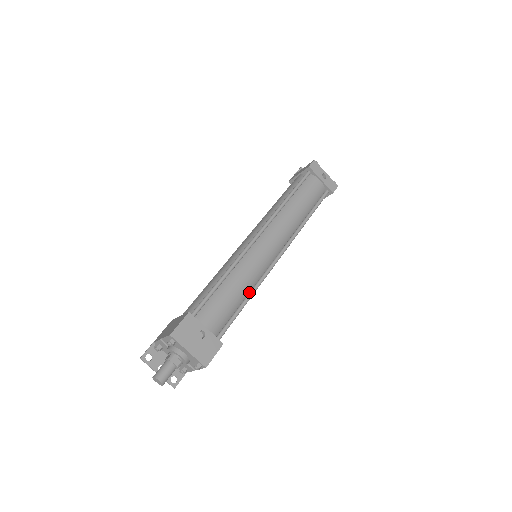
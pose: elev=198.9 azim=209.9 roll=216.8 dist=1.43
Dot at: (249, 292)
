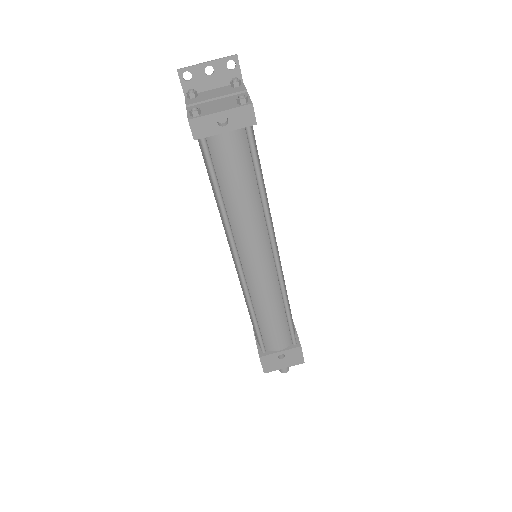
Dot at: (283, 303)
